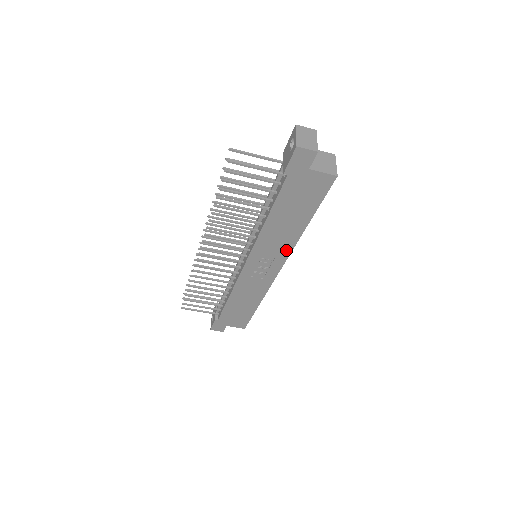
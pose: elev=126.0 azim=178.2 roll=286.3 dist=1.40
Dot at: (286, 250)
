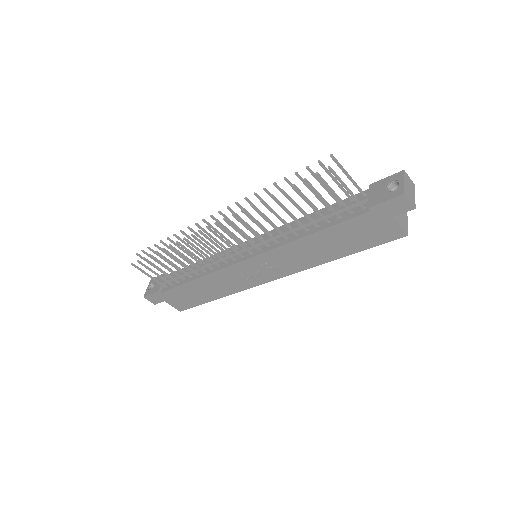
Dot at: (296, 268)
